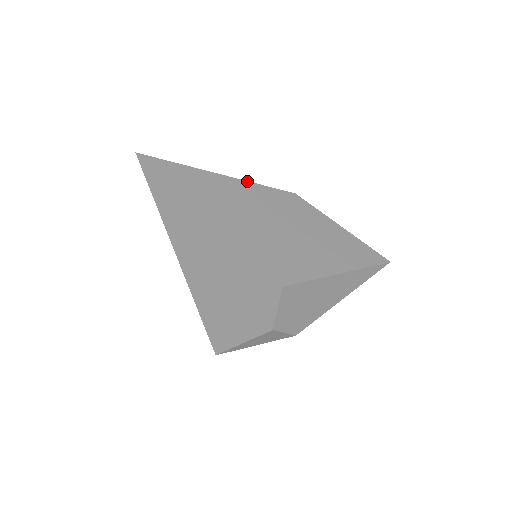
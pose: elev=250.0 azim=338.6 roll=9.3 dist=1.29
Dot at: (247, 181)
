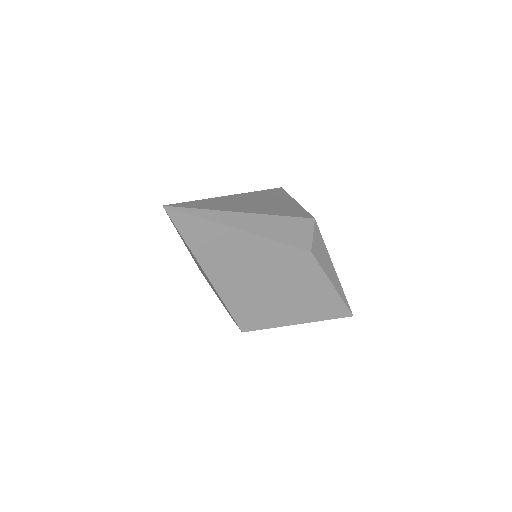
Dot at: (268, 239)
